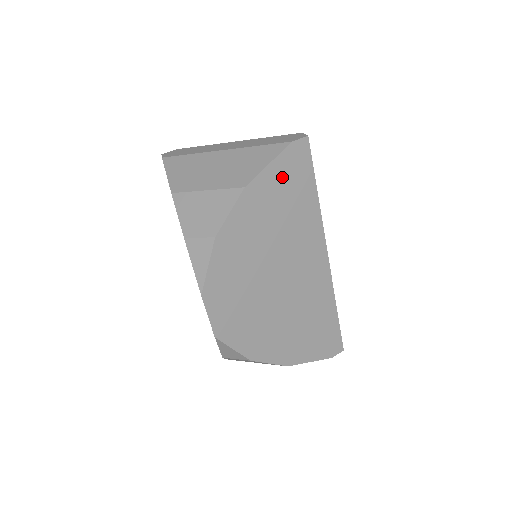
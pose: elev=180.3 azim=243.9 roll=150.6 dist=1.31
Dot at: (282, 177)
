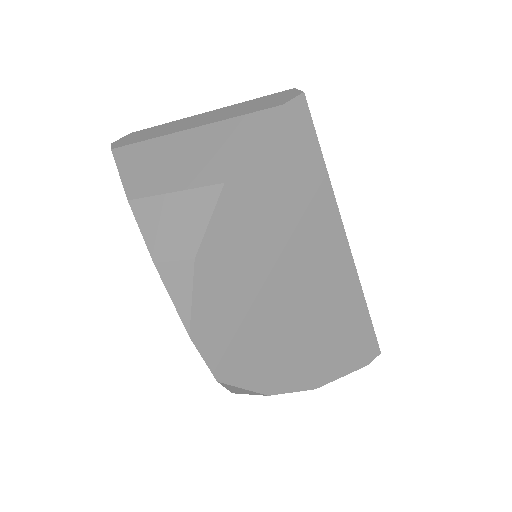
Dot at: (275, 158)
